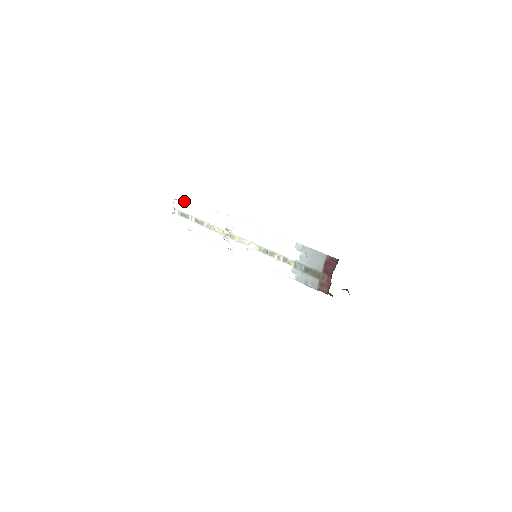
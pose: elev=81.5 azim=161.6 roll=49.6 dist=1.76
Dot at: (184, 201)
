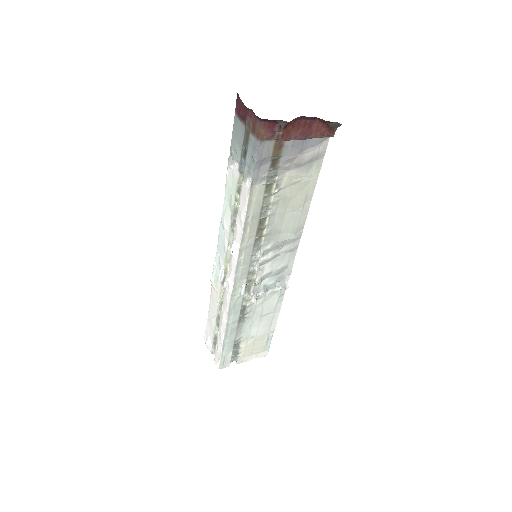
Dot at: (208, 330)
